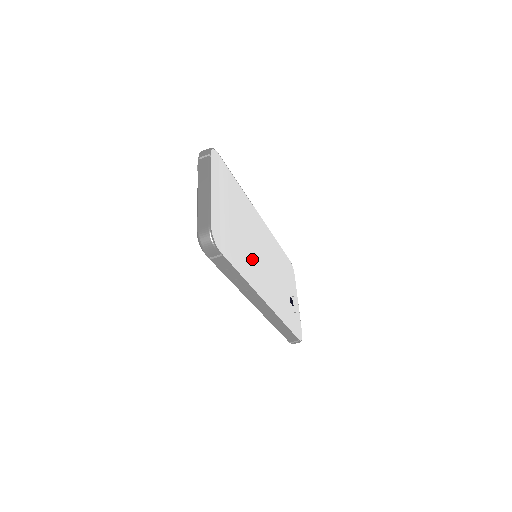
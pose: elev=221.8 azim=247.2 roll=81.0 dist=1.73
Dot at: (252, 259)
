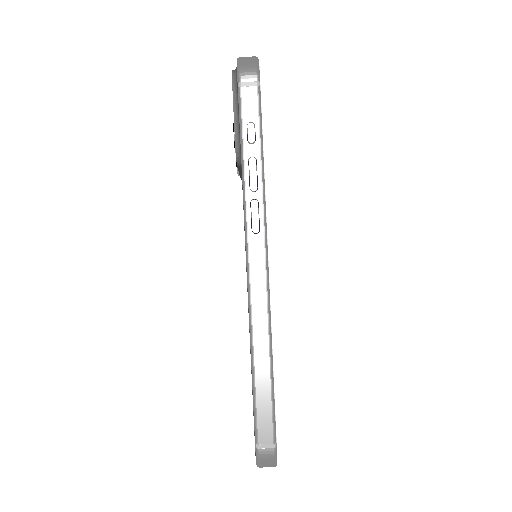
Dot at: occluded
